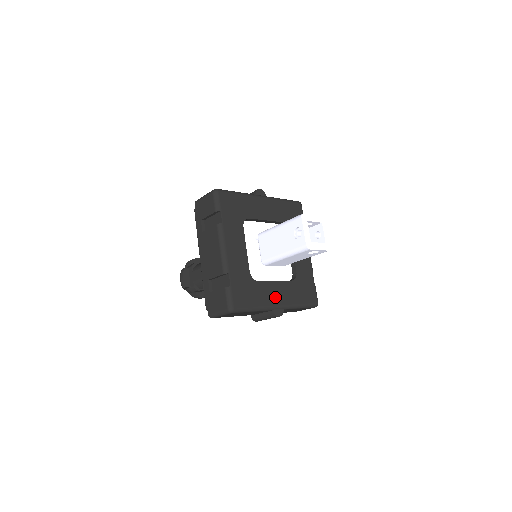
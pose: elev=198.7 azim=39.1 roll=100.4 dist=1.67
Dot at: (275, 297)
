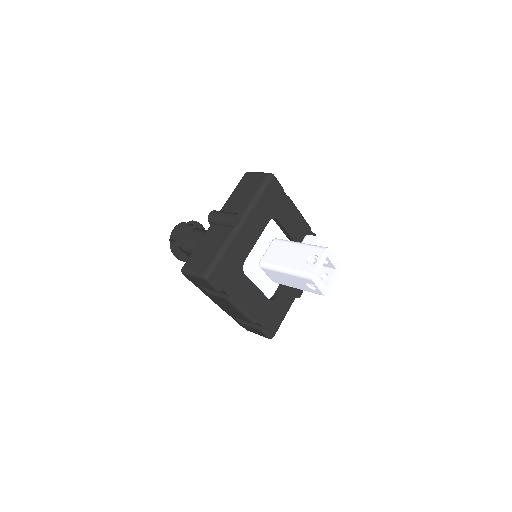
Dot at: (294, 289)
